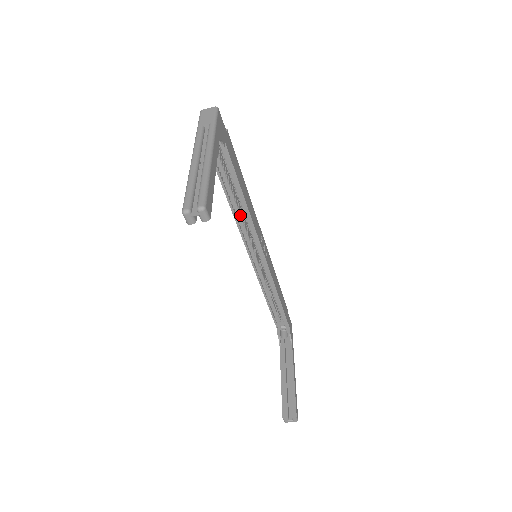
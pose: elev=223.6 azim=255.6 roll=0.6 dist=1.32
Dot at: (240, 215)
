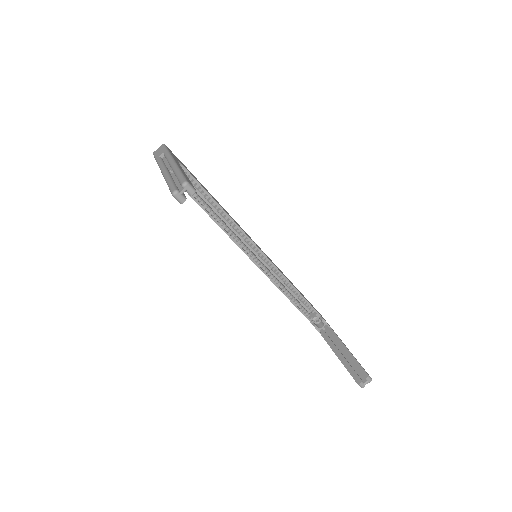
Dot at: (225, 225)
